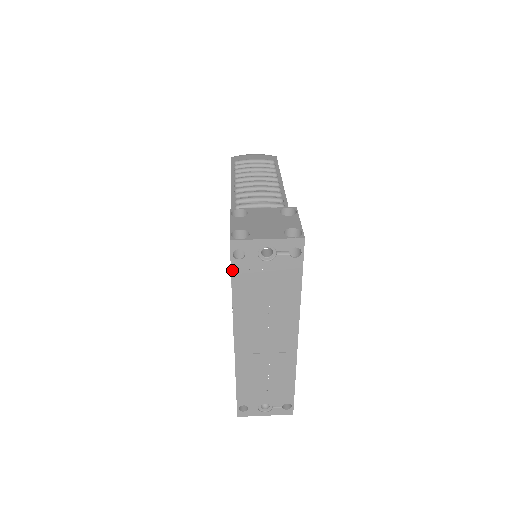
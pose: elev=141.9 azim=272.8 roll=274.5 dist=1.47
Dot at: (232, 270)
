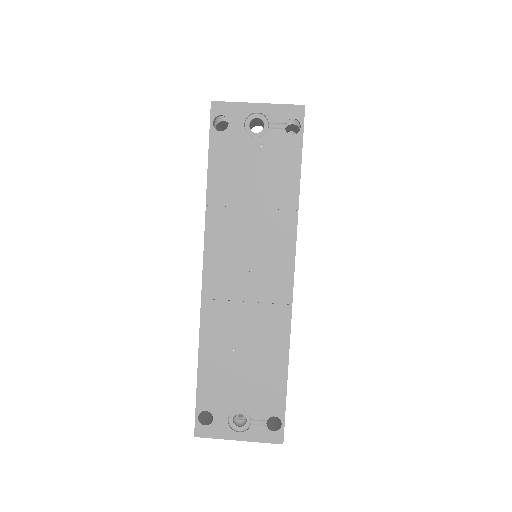
Dot at: (210, 147)
